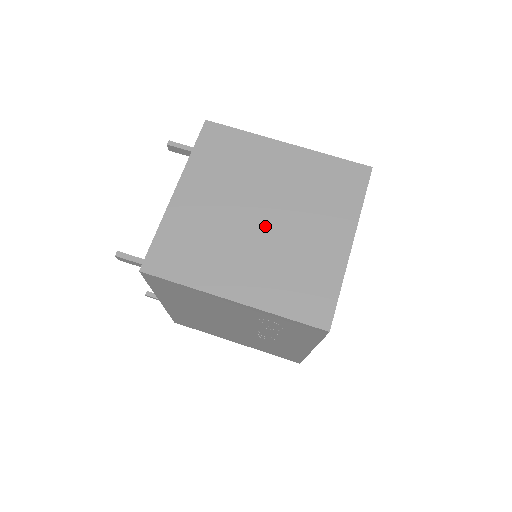
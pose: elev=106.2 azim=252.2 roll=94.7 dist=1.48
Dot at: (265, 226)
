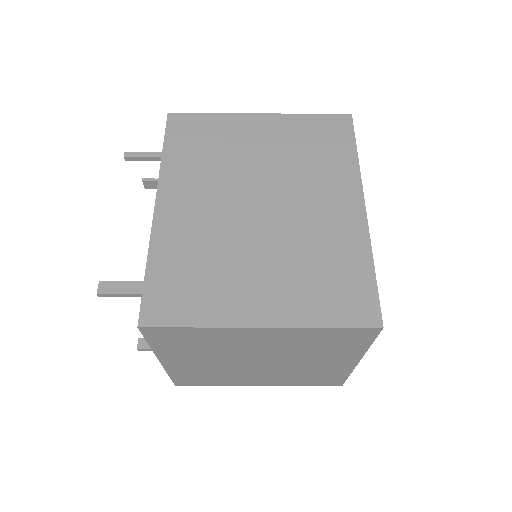
Dot at: (265, 365)
